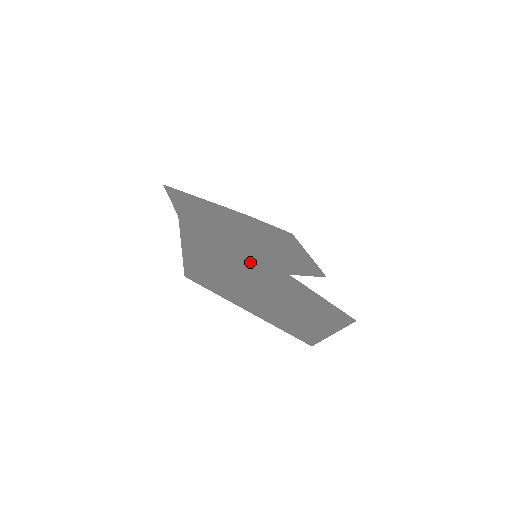
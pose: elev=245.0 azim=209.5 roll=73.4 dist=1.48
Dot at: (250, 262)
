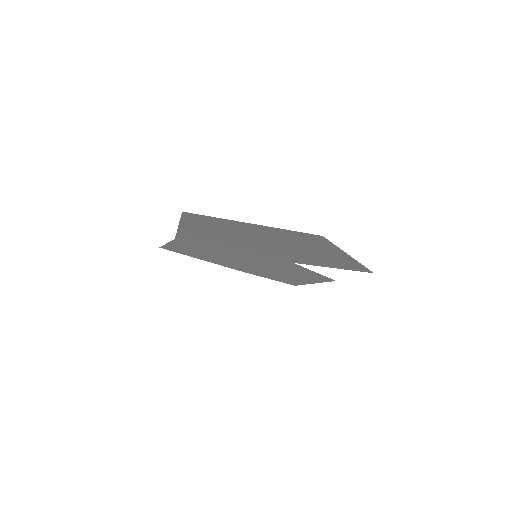
Dot at: (250, 250)
